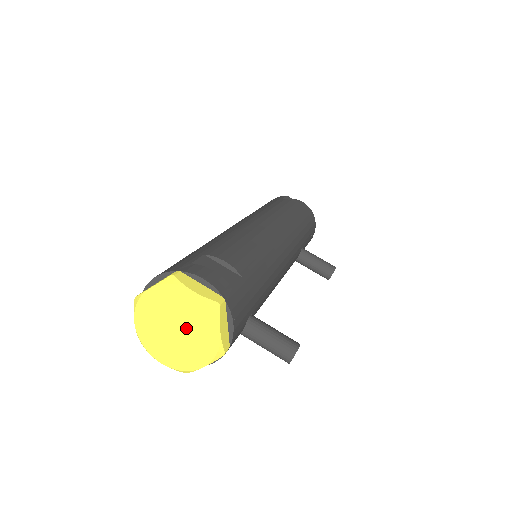
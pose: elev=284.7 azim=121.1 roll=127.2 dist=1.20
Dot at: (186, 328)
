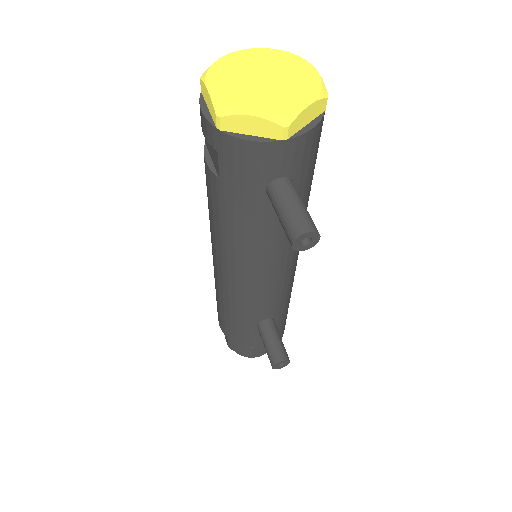
Dot at: (276, 85)
